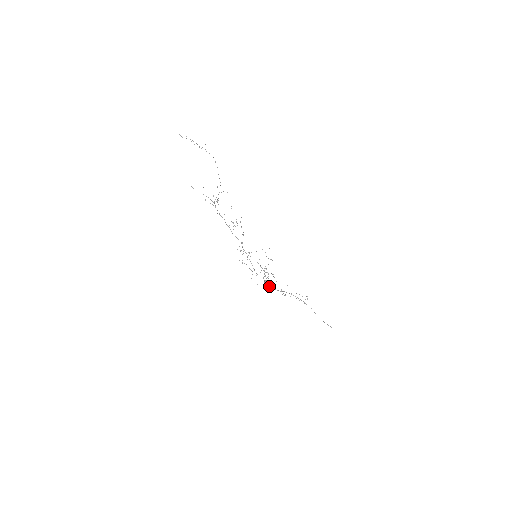
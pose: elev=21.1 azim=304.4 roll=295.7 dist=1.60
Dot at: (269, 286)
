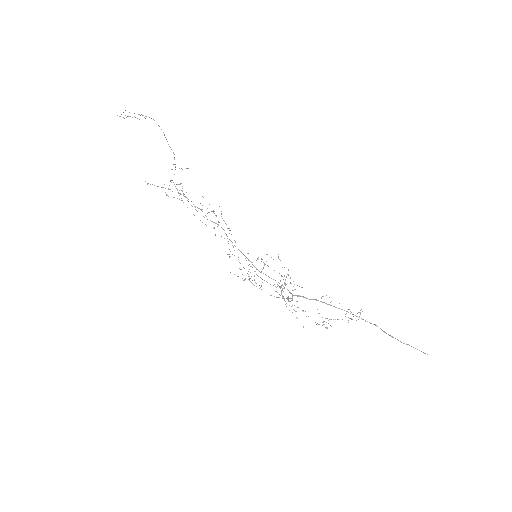
Dot at: occluded
